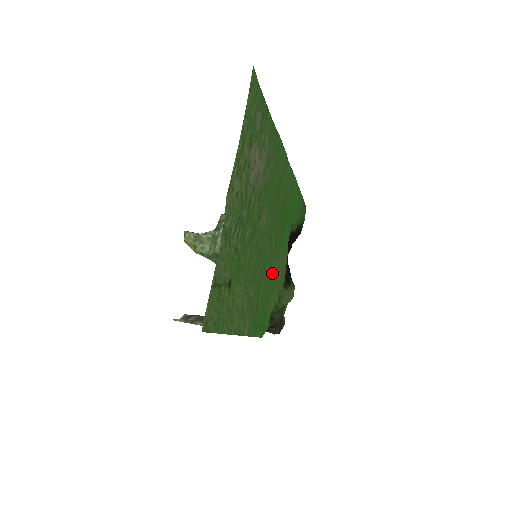
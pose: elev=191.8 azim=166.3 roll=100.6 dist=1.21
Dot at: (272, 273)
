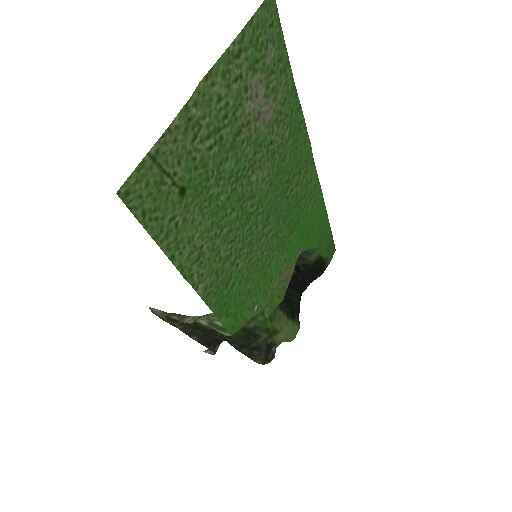
Dot at: (263, 265)
